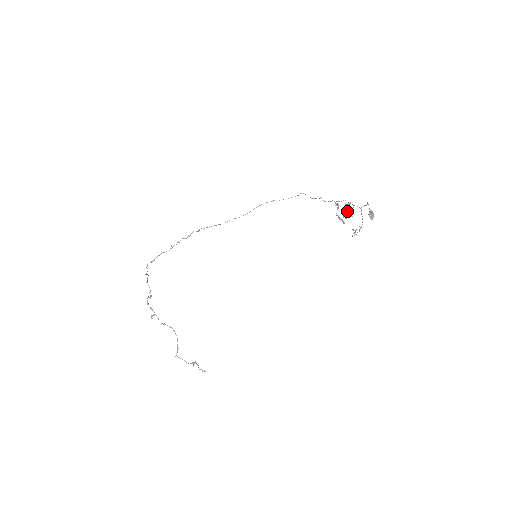
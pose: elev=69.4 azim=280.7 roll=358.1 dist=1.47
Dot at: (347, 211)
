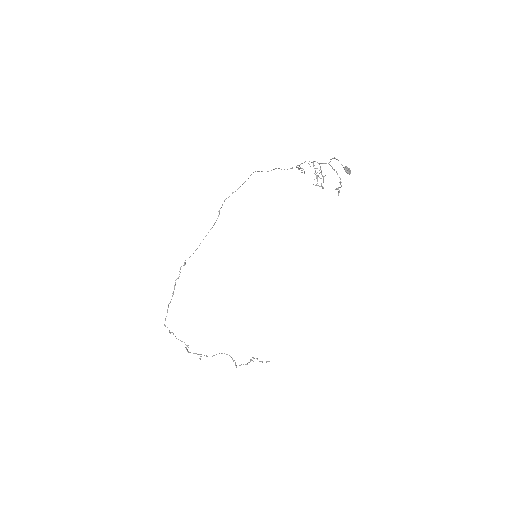
Dot at: occluded
